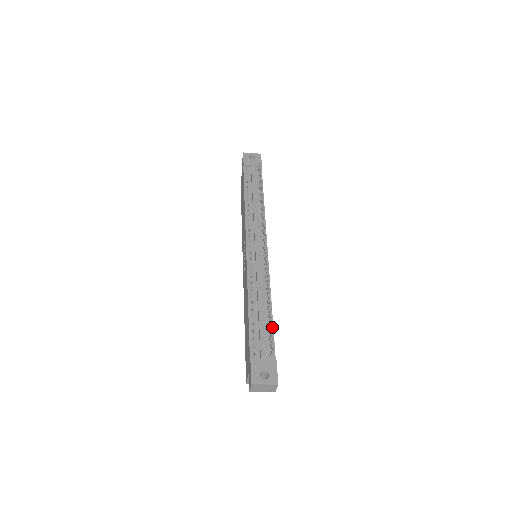
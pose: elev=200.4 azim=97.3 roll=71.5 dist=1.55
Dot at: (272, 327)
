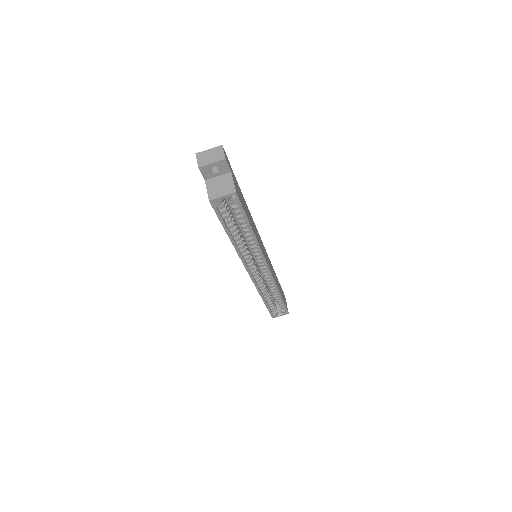
Dot at: occluded
